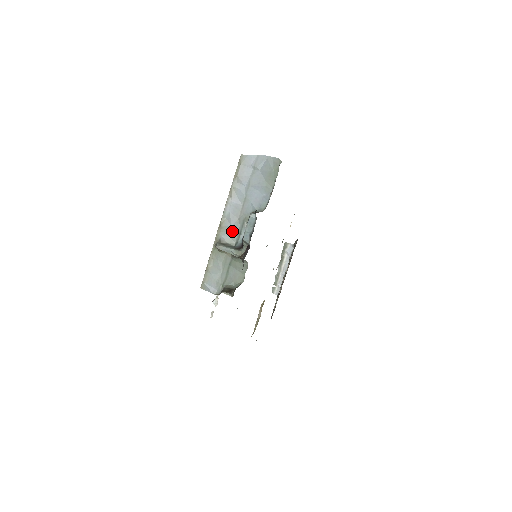
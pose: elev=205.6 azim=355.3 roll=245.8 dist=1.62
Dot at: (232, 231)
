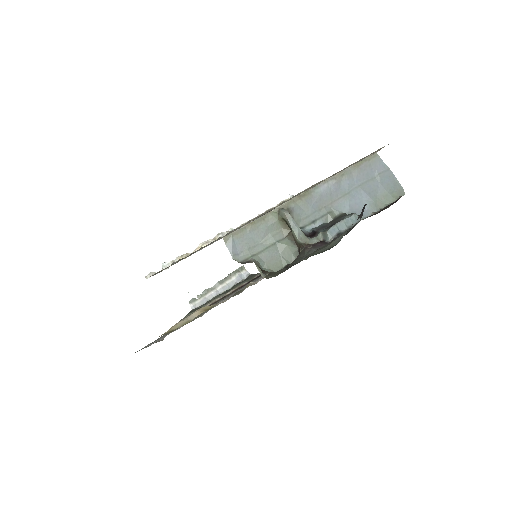
Dot at: (308, 212)
